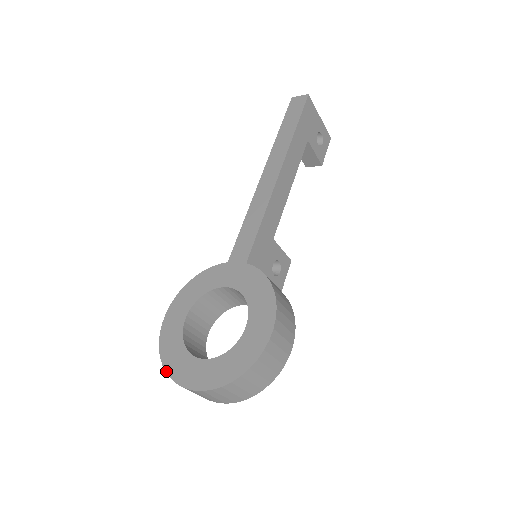
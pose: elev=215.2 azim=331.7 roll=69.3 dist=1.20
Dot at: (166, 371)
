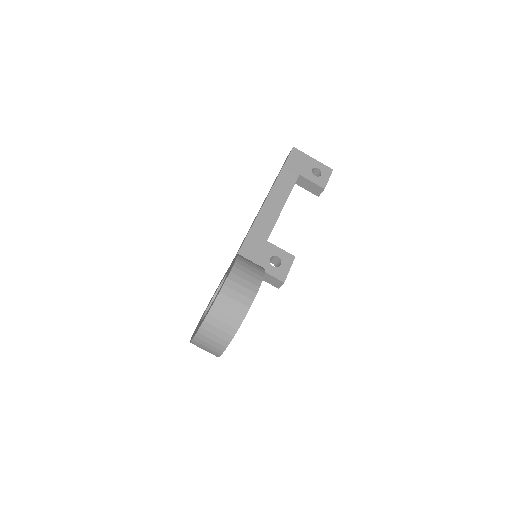
Dot at: occluded
